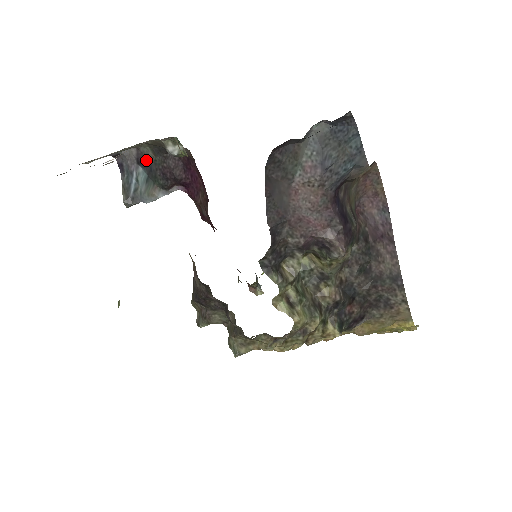
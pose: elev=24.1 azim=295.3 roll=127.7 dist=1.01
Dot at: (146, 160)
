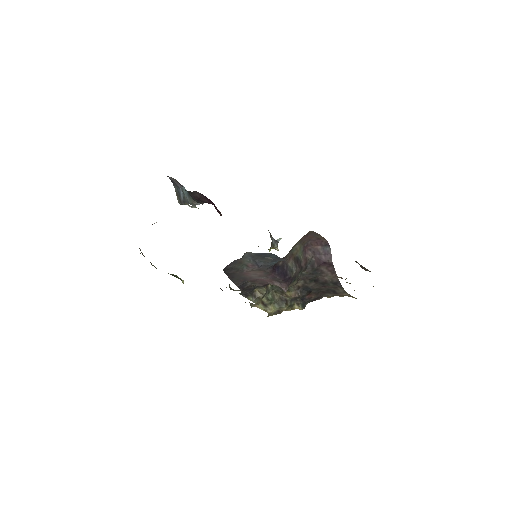
Dot at: occluded
